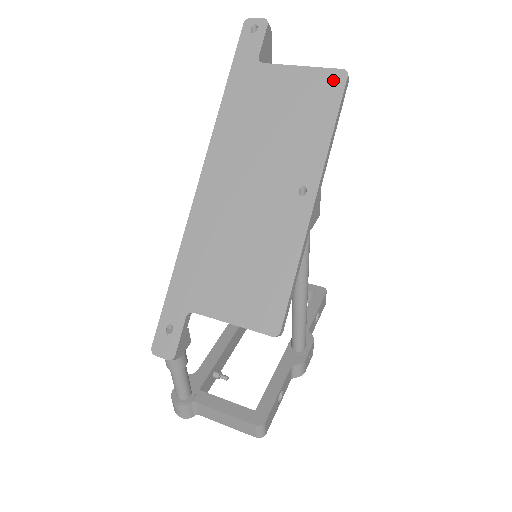
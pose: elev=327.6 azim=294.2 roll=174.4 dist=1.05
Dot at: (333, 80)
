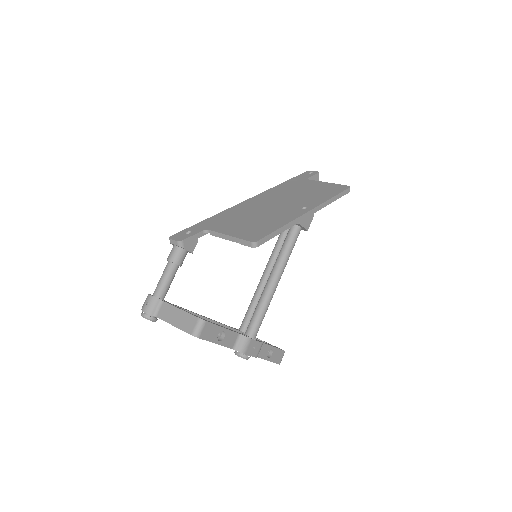
Dot at: (342, 187)
